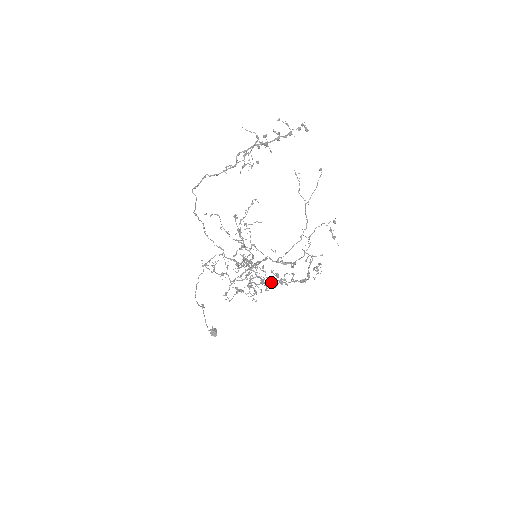
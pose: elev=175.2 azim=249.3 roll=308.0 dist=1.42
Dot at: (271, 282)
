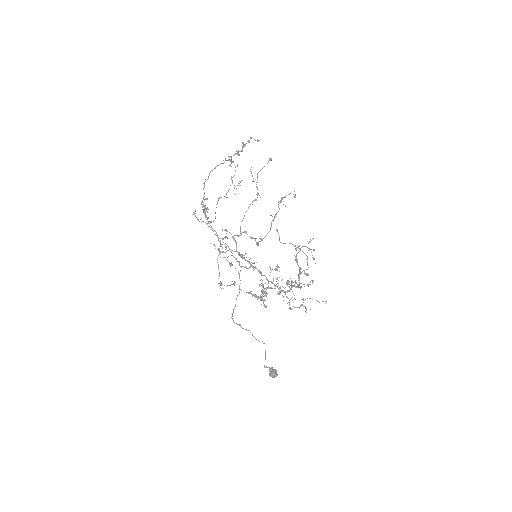
Dot at: (253, 266)
